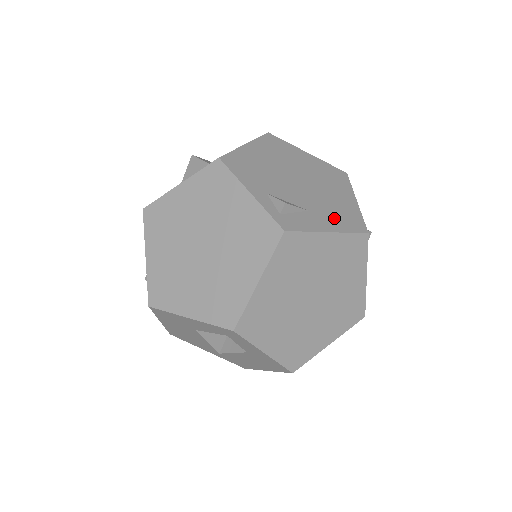
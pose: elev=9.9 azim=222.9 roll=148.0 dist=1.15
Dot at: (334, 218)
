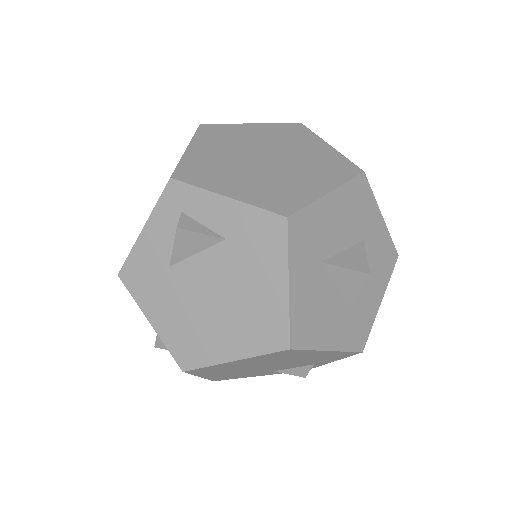
Dot at: occluded
